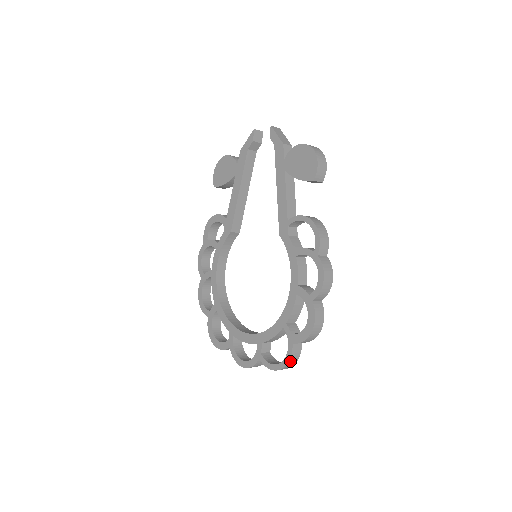
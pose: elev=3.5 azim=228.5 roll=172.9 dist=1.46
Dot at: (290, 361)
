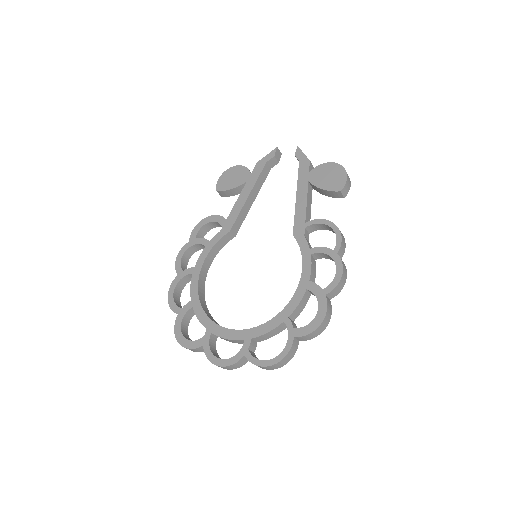
Dot at: (286, 356)
